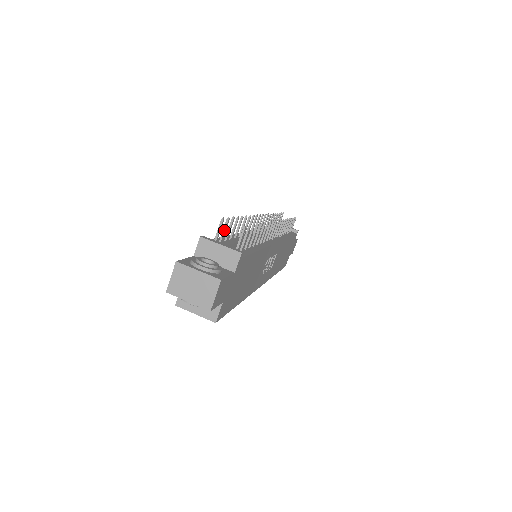
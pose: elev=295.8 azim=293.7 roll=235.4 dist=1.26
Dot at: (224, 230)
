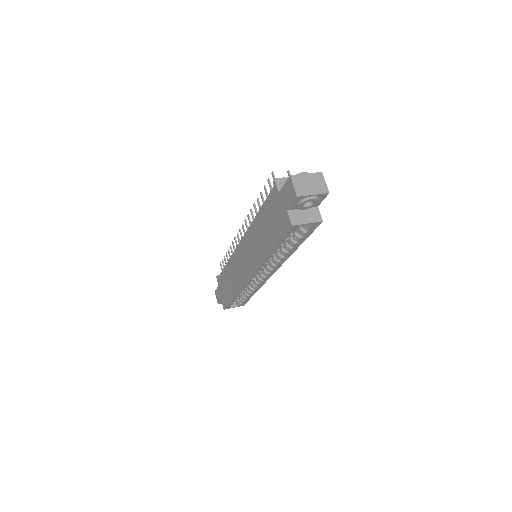
Dot at: (271, 187)
